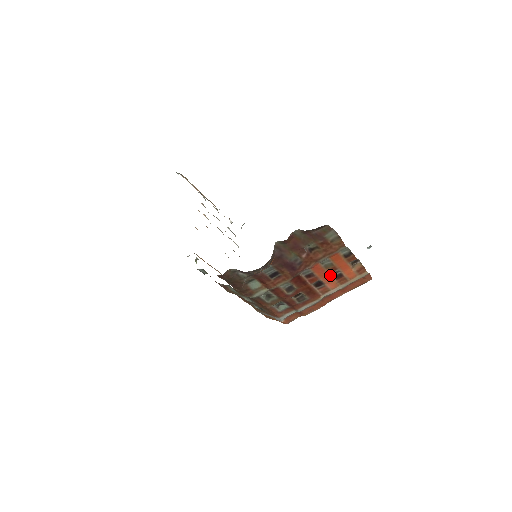
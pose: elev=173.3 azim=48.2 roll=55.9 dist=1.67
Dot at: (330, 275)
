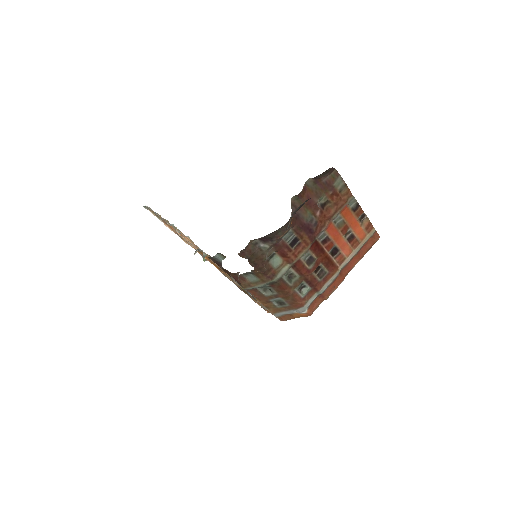
Dot at: (343, 237)
